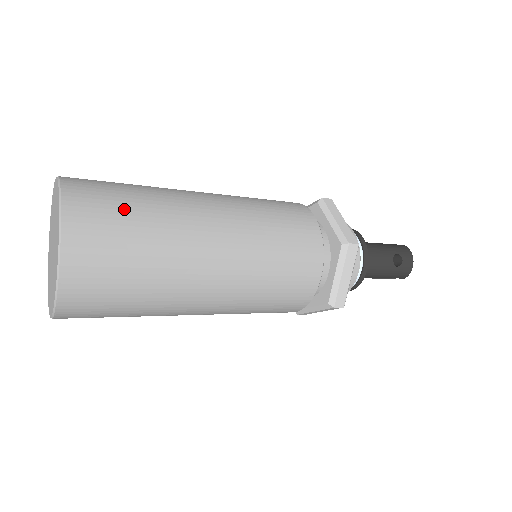
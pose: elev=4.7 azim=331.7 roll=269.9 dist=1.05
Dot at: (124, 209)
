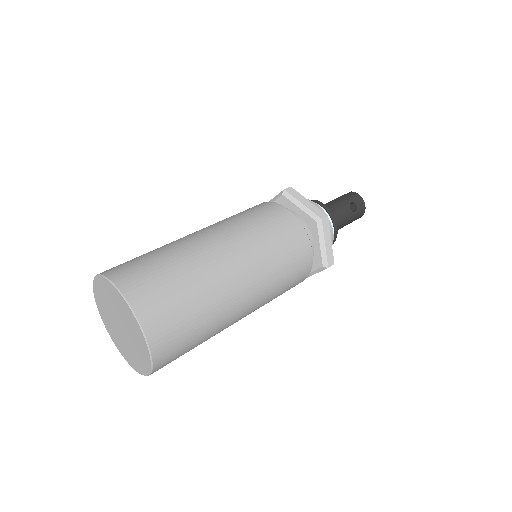
Dot at: (166, 278)
